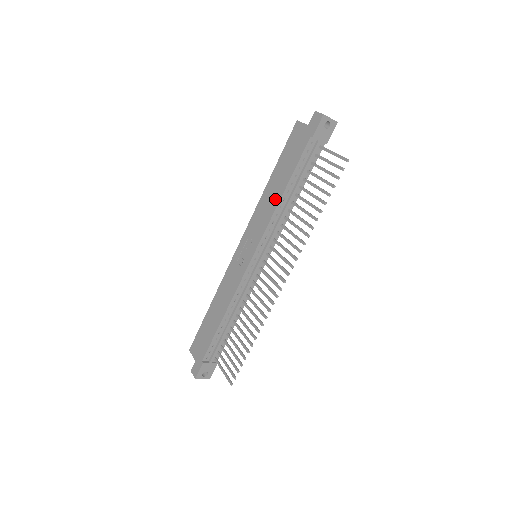
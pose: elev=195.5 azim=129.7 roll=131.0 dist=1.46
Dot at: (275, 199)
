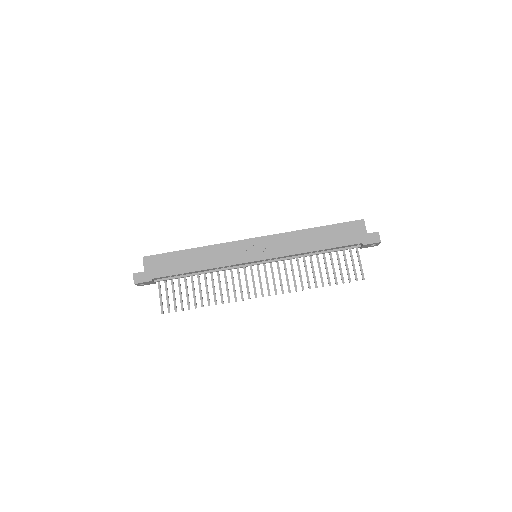
Dot at: (307, 247)
